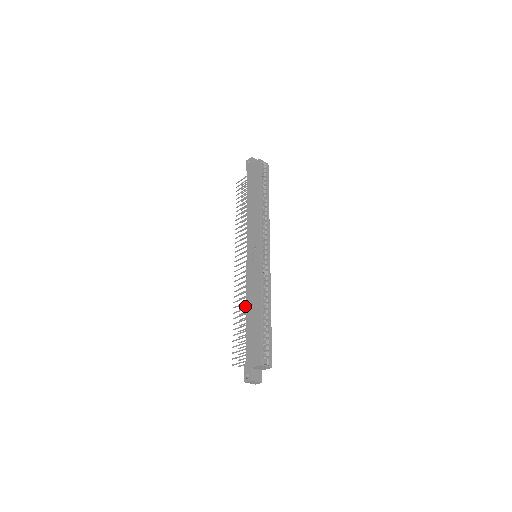
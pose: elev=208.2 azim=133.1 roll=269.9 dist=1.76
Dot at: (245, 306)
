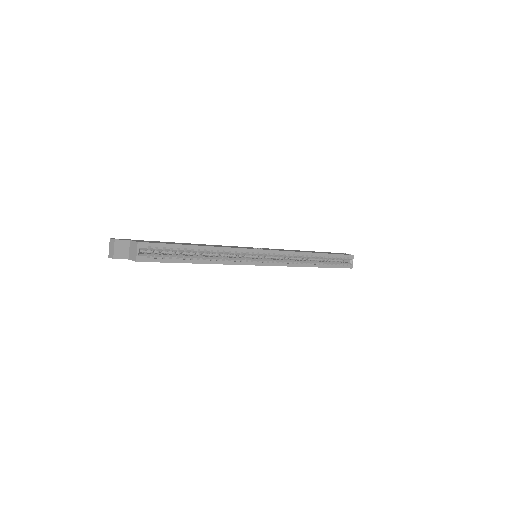
Dot at: occluded
